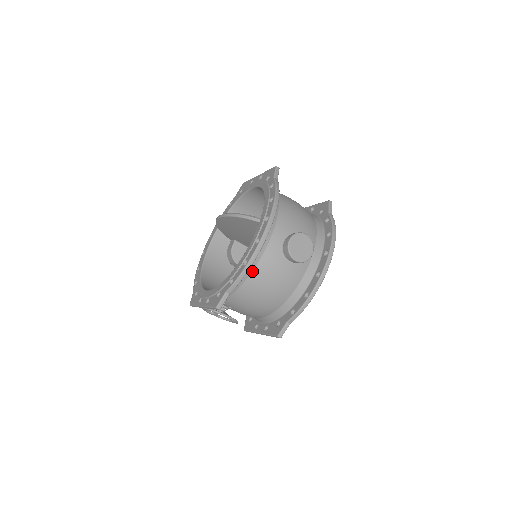
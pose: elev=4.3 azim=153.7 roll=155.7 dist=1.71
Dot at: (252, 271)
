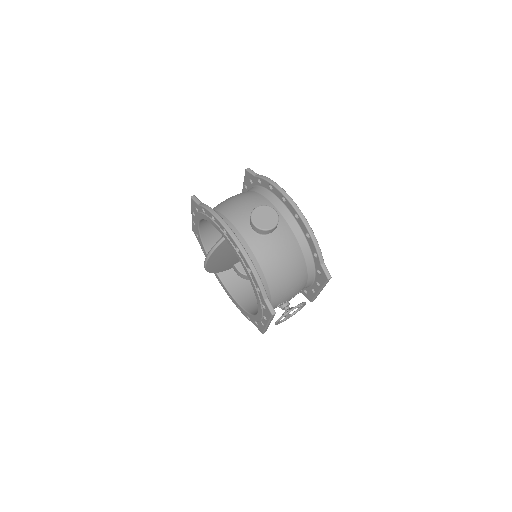
Dot at: (261, 268)
